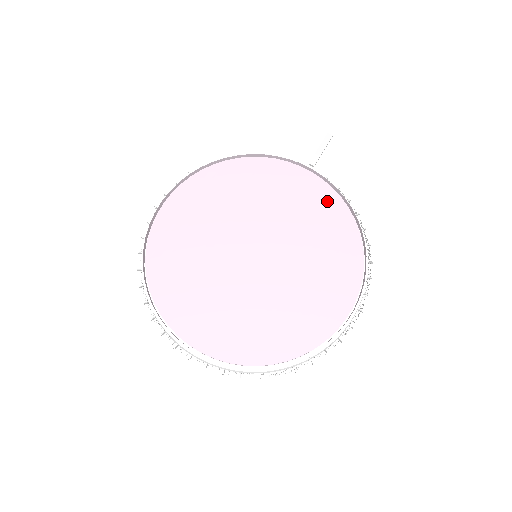
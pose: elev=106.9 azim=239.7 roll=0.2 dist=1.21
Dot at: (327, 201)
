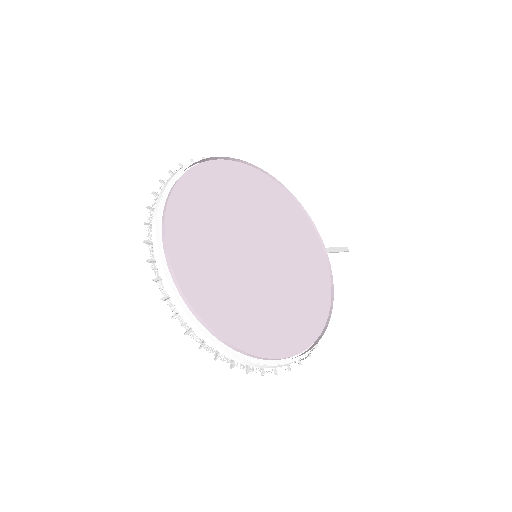
Dot at: (322, 278)
